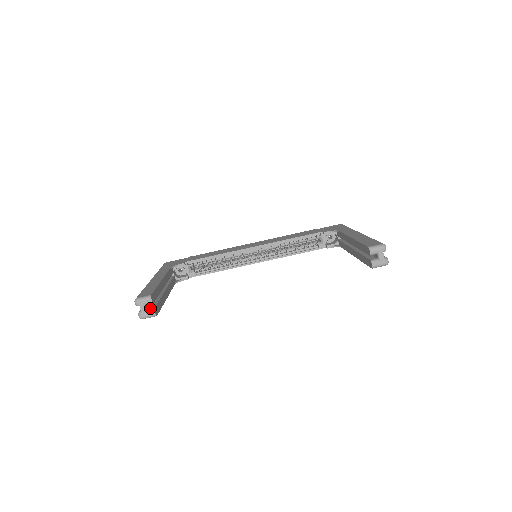
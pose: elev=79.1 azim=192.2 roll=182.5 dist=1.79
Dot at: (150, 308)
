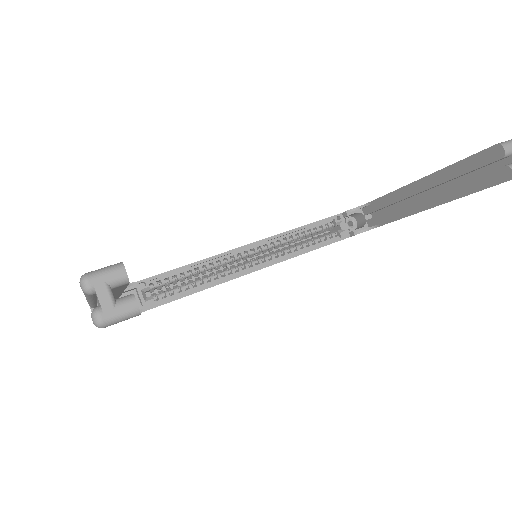
Dot at: occluded
